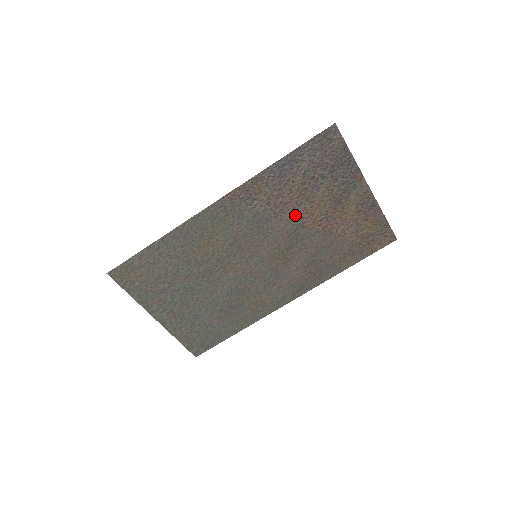
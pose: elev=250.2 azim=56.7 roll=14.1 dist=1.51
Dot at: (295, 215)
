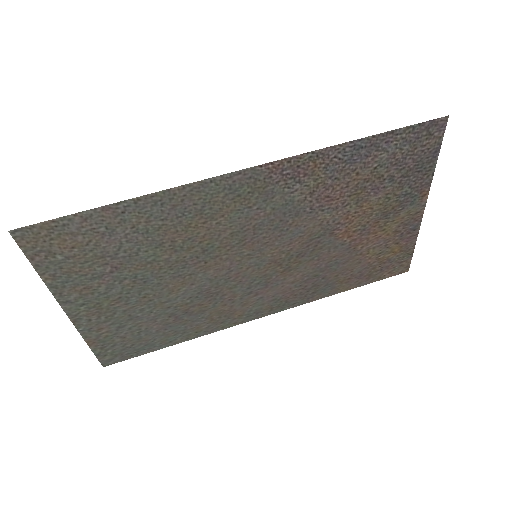
Dot at: (332, 217)
